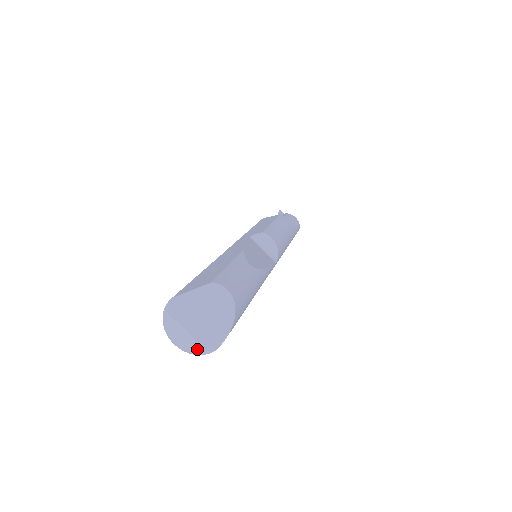
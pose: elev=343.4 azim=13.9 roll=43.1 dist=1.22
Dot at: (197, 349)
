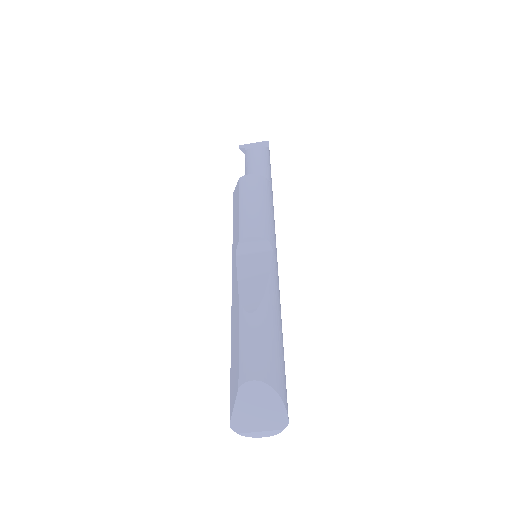
Dot at: (278, 432)
